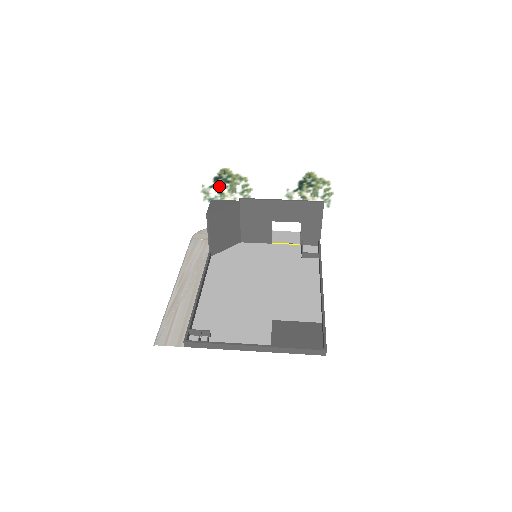
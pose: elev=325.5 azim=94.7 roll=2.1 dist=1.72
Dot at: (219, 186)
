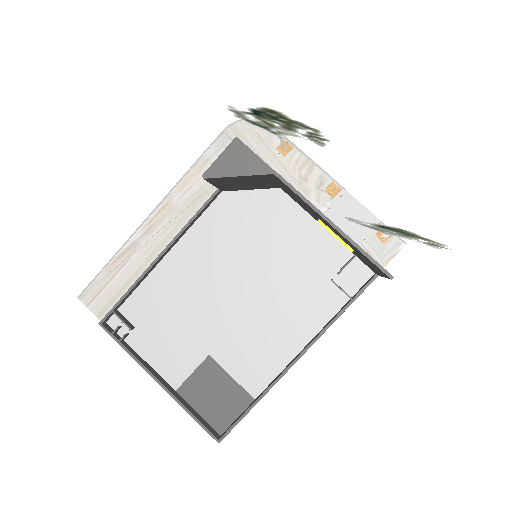
Dot at: (263, 117)
